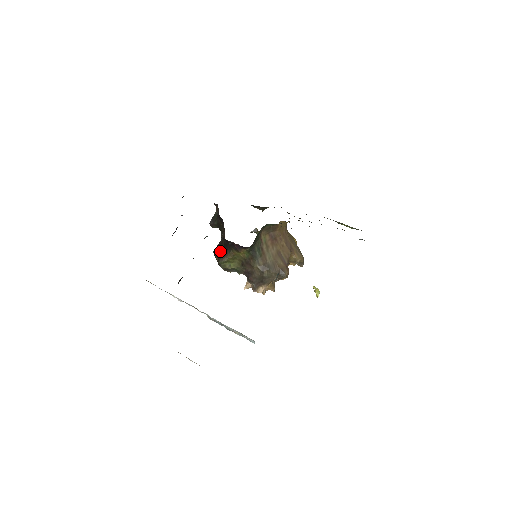
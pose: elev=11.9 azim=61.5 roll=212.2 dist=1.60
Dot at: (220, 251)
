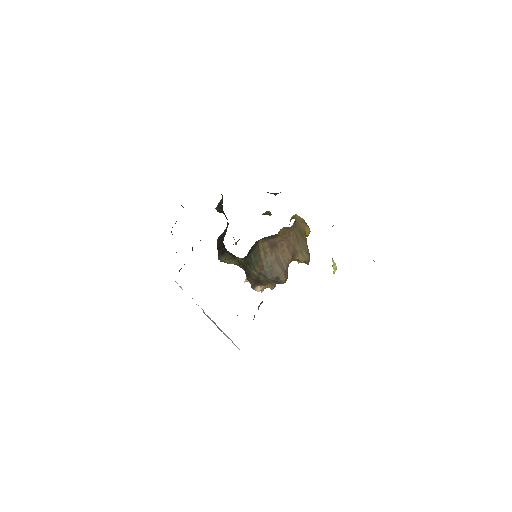
Dot at: (220, 247)
